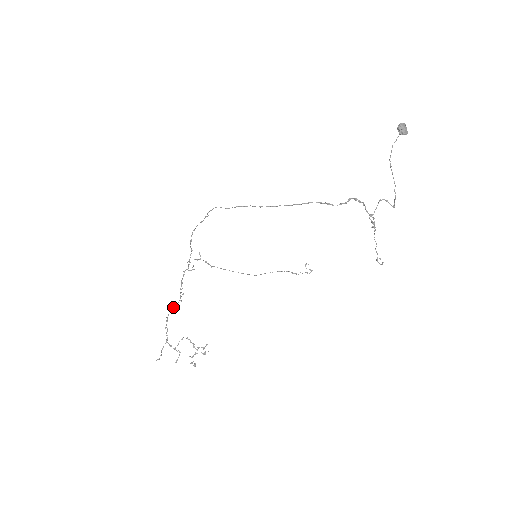
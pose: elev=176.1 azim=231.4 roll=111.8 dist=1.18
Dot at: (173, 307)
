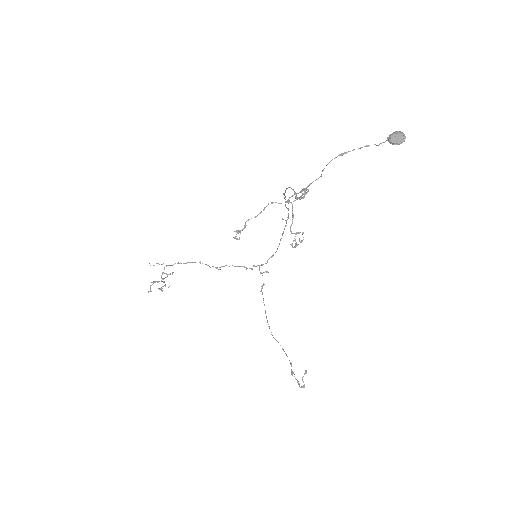
Dot at: occluded
